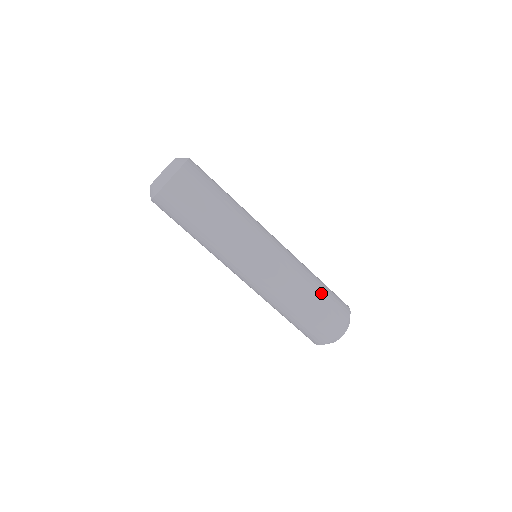
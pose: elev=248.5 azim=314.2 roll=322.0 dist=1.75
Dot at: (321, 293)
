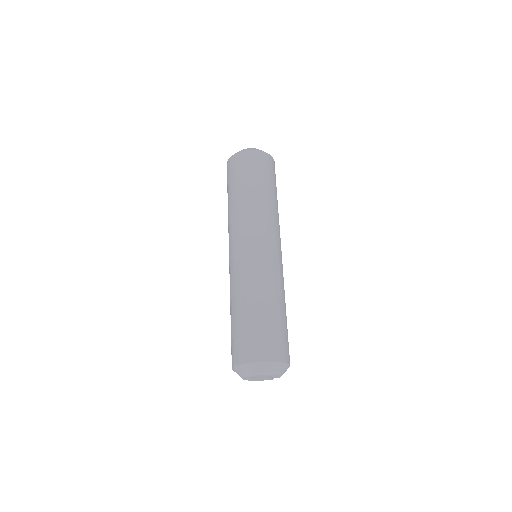
Dot at: (277, 315)
